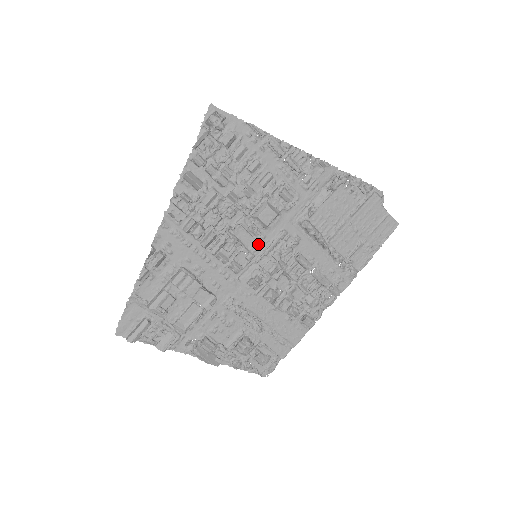
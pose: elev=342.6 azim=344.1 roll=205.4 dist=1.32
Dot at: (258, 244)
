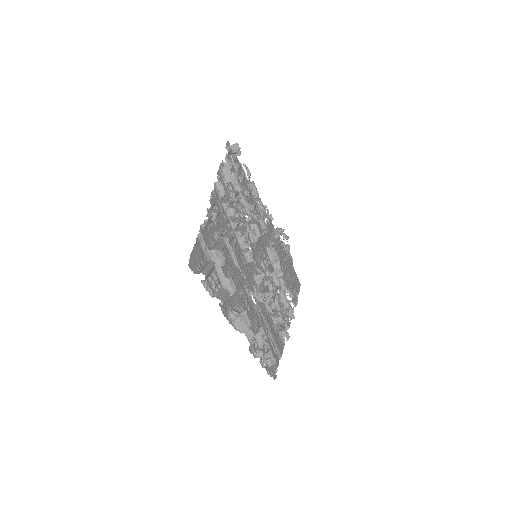
Dot at: (254, 249)
